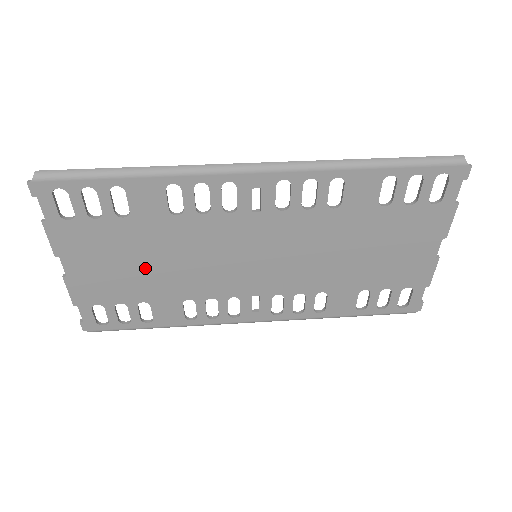
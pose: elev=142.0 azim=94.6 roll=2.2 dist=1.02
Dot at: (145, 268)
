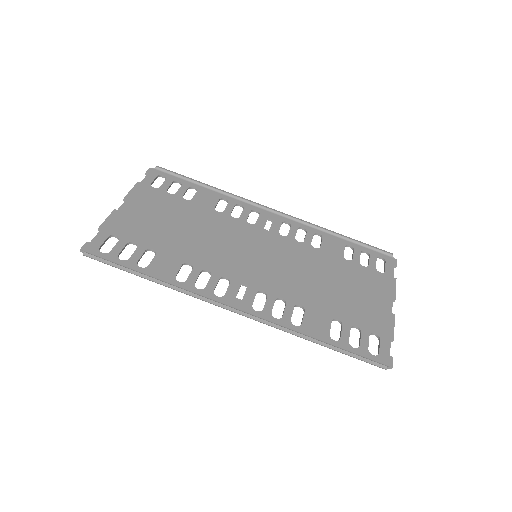
Dot at: (179, 224)
